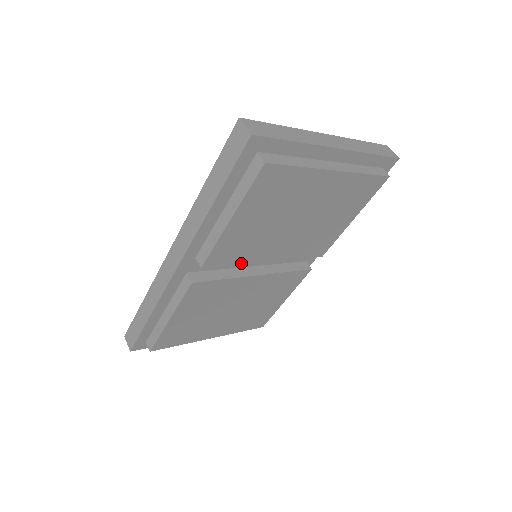
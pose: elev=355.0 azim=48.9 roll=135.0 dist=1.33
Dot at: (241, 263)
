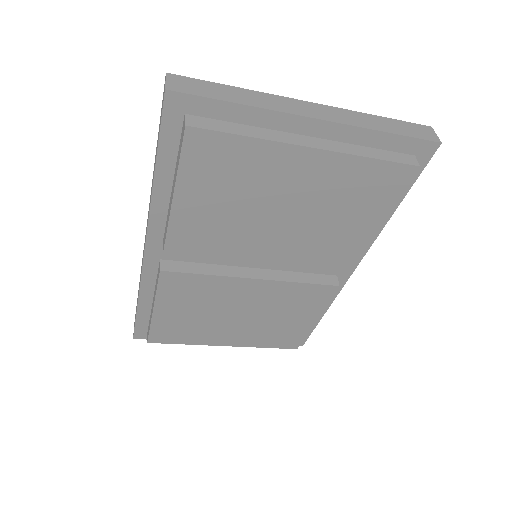
Dot at: (219, 258)
